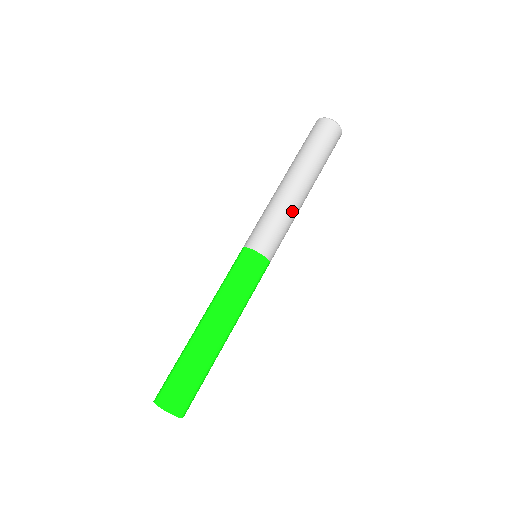
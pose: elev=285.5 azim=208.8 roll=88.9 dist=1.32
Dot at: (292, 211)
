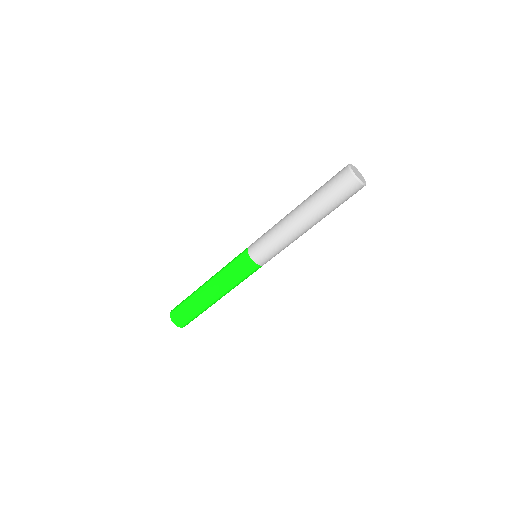
Dot at: (293, 241)
